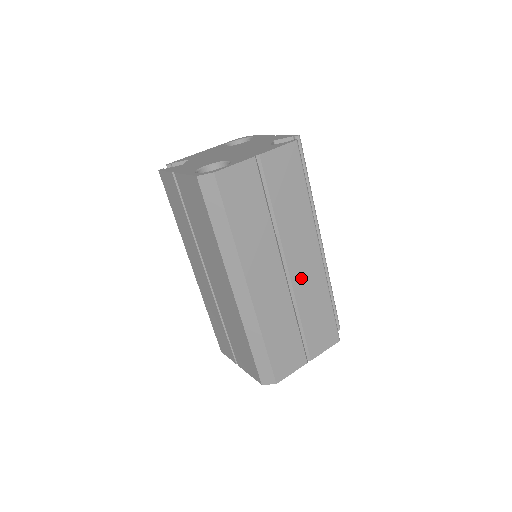
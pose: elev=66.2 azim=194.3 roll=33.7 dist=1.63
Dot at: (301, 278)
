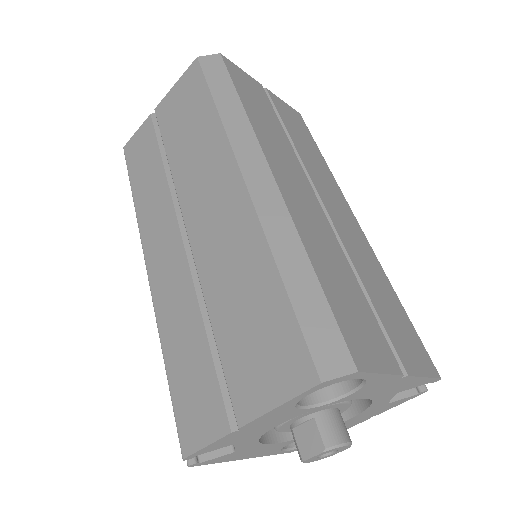
Dot at: (343, 228)
